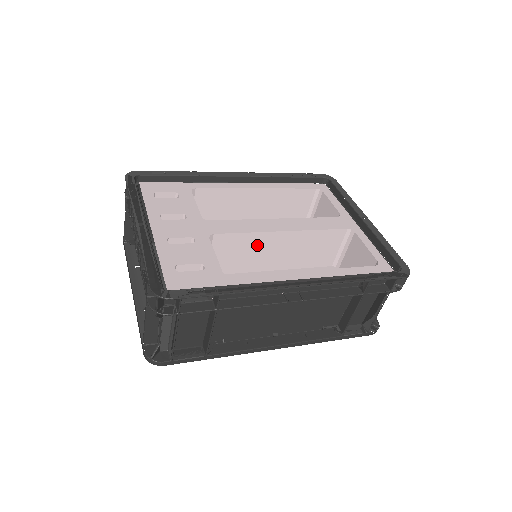
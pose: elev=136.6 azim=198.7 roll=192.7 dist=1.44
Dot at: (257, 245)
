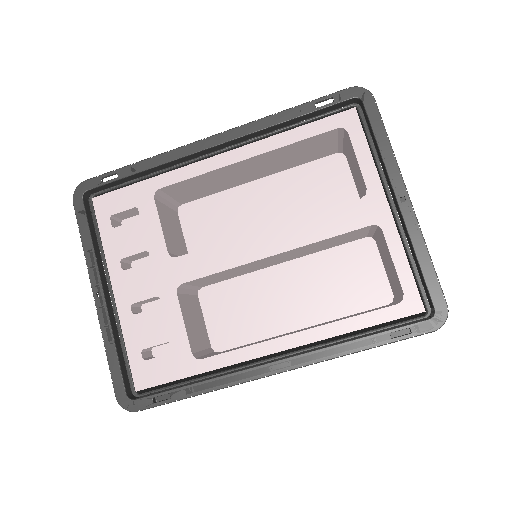
Dot at: (245, 267)
